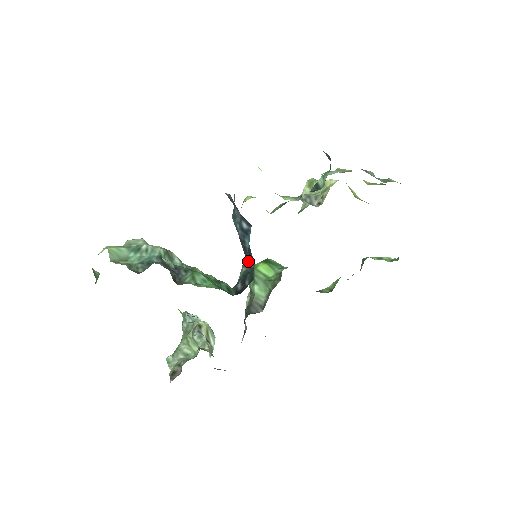
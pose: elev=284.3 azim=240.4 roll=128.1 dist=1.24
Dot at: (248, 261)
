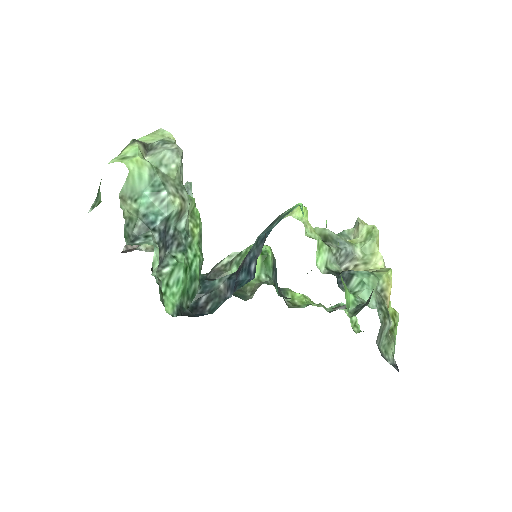
Dot at: (230, 286)
